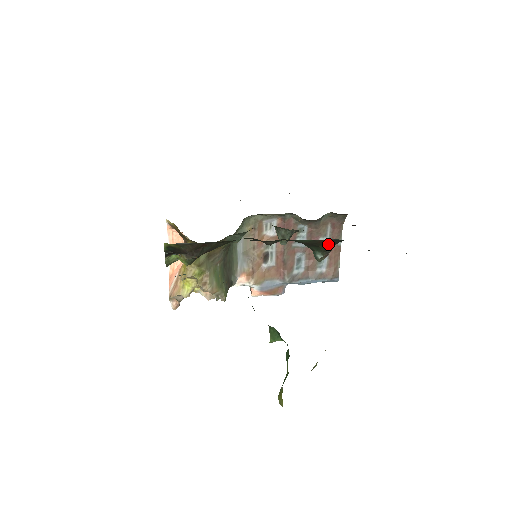
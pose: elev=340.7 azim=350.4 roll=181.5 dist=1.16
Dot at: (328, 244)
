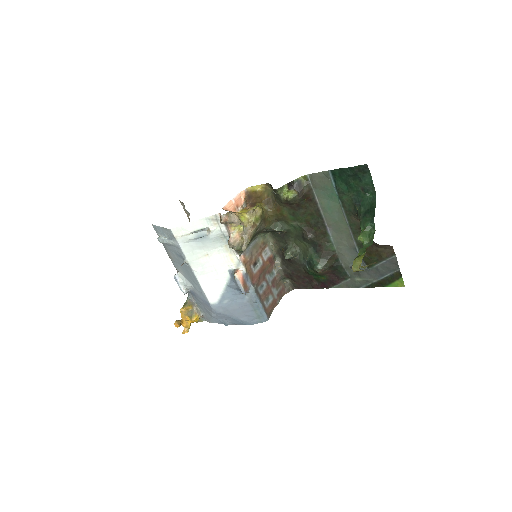
Dot at: (332, 262)
